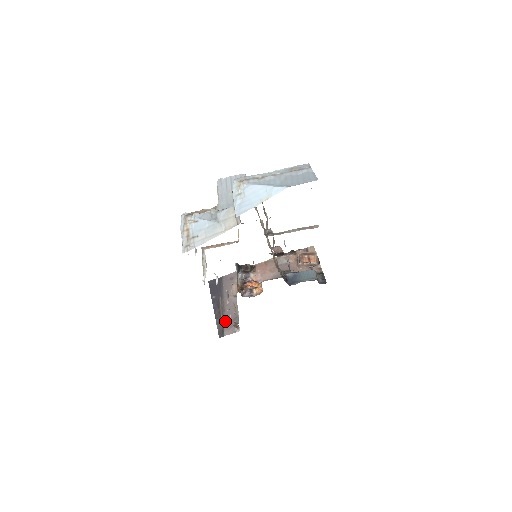
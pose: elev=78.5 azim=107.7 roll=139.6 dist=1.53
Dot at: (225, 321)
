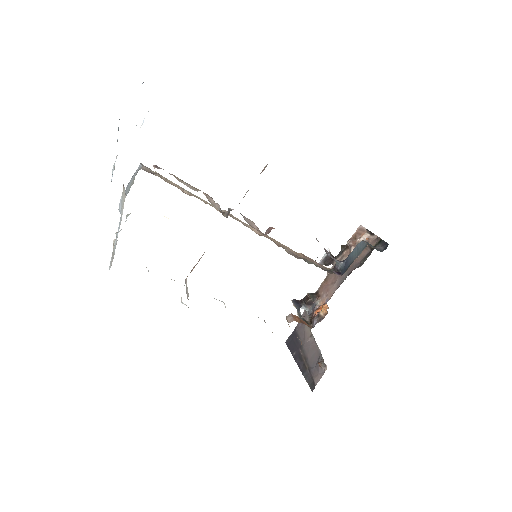
Dot at: (311, 369)
